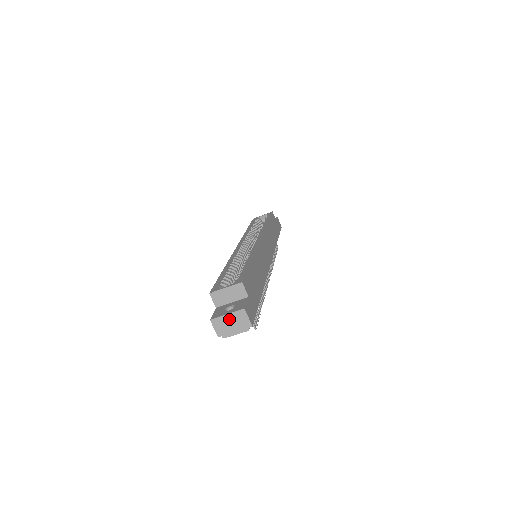
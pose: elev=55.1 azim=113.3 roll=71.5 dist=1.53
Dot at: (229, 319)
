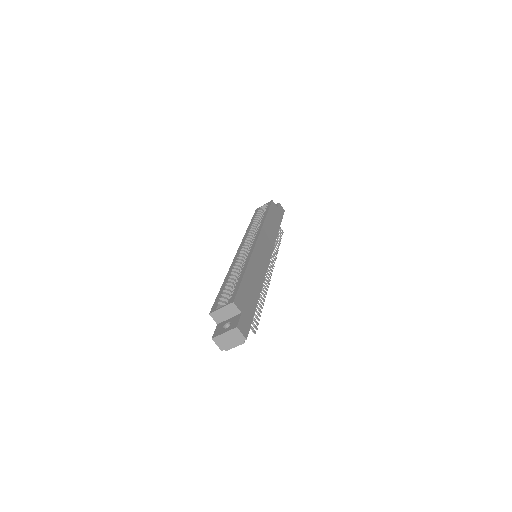
Dot at: (226, 336)
